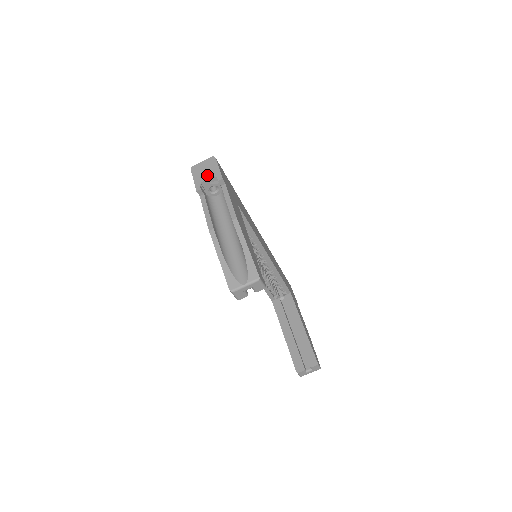
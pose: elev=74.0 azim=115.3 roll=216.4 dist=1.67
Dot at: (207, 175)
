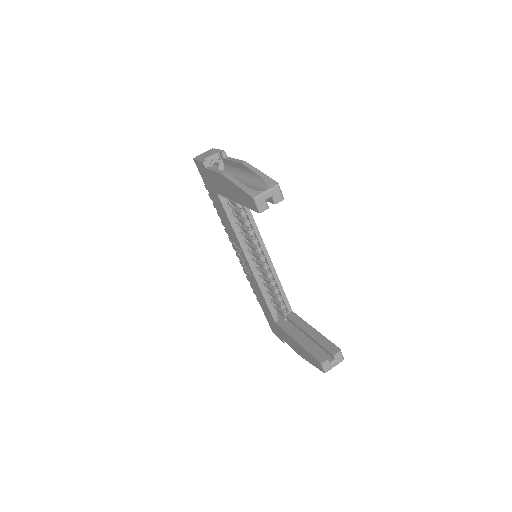
Dot at: (210, 155)
